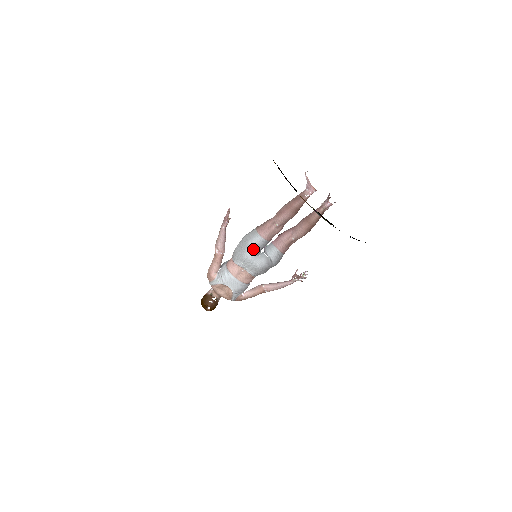
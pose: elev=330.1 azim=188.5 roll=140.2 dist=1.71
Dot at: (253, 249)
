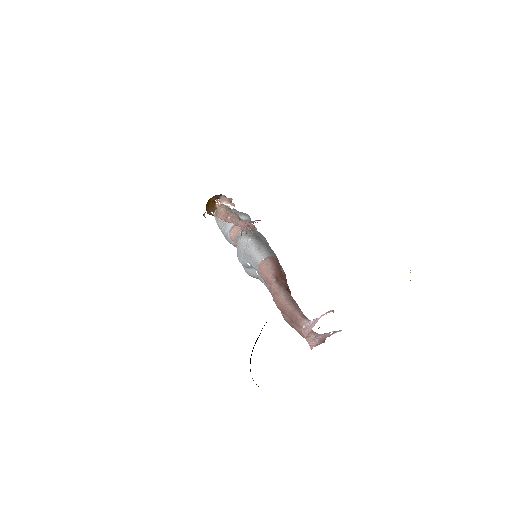
Dot at: (247, 264)
